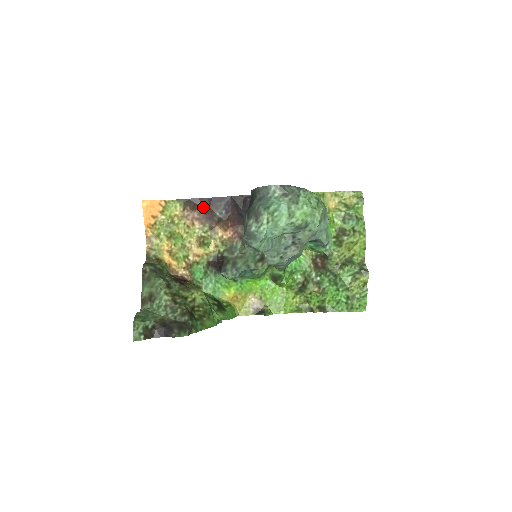
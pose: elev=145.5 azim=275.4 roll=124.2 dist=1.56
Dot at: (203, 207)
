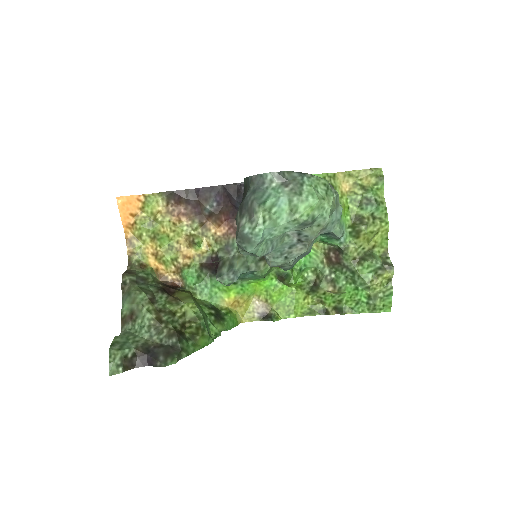
Dot at: (190, 200)
